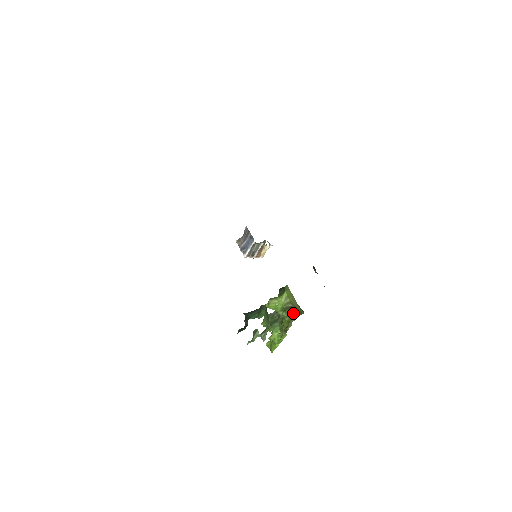
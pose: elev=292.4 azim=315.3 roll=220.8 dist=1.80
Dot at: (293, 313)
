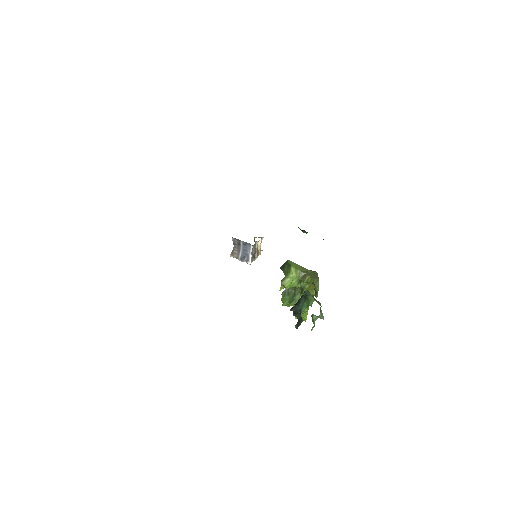
Dot at: (312, 279)
